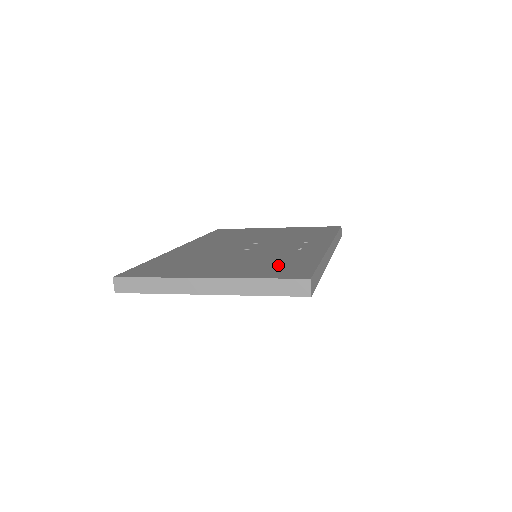
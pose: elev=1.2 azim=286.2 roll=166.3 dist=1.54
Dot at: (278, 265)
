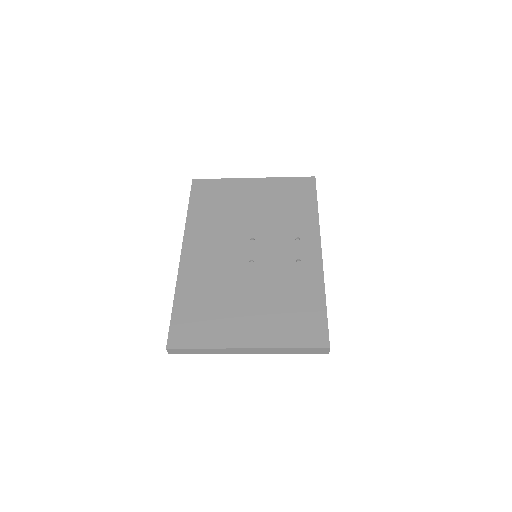
Dot at: (295, 313)
